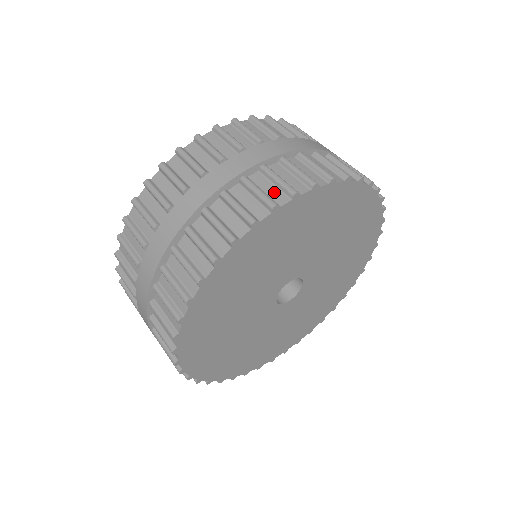
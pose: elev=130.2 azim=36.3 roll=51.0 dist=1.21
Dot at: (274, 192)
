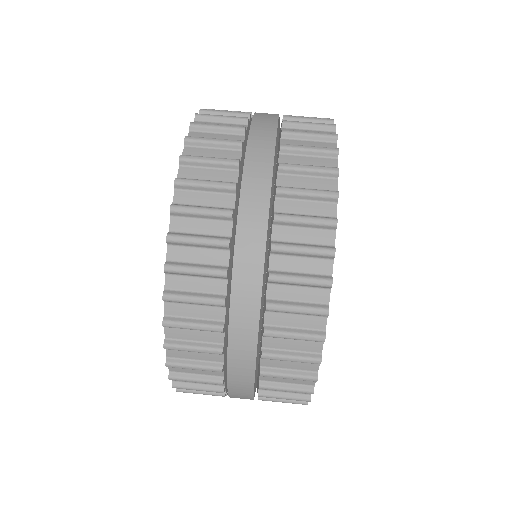
Dot at: (317, 161)
